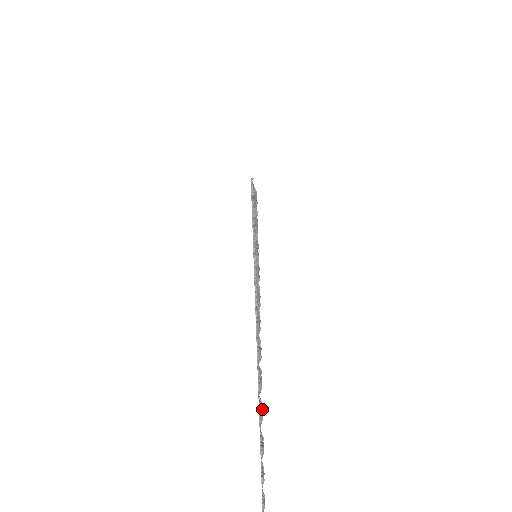
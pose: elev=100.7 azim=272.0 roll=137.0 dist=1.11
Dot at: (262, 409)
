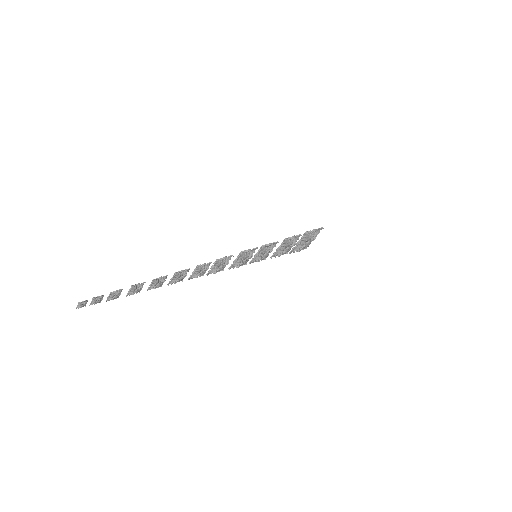
Dot at: (138, 289)
